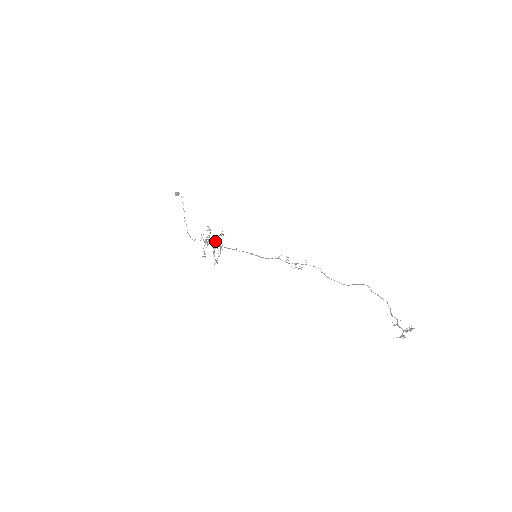
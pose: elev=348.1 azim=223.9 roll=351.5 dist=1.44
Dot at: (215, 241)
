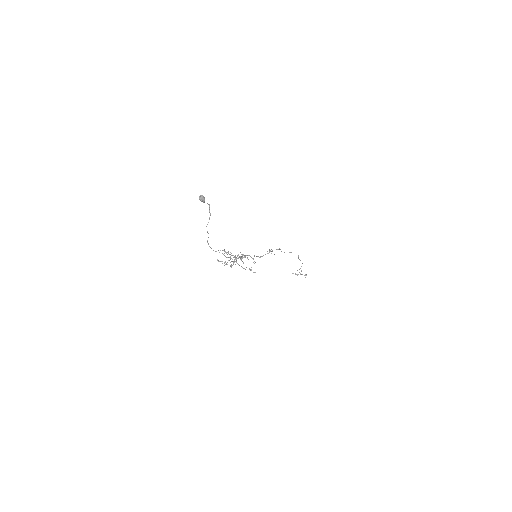
Dot at: (240, 259)
